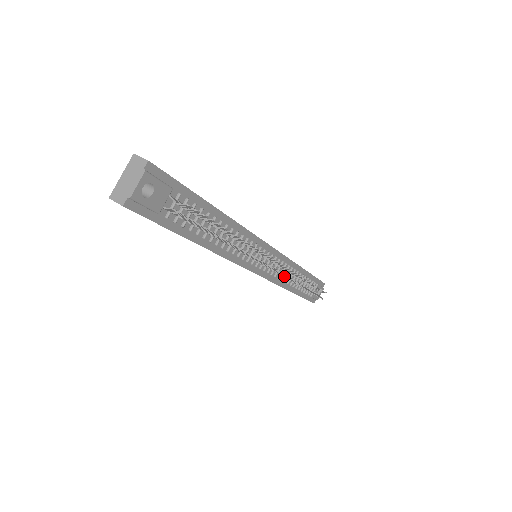
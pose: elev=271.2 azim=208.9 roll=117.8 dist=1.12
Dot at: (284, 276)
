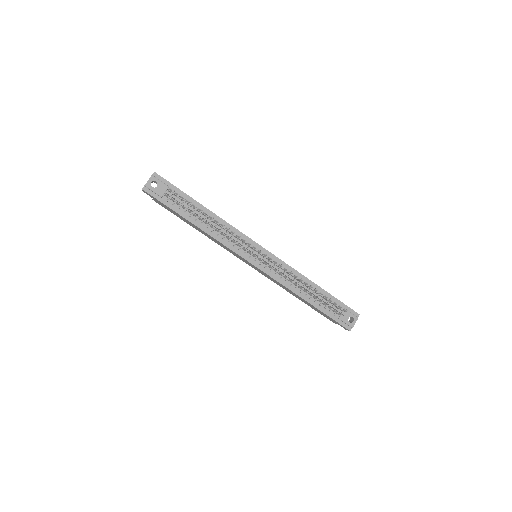
Dot at: (272, 266)
